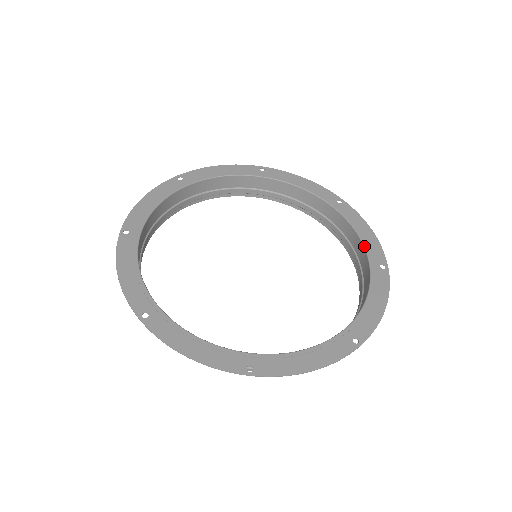
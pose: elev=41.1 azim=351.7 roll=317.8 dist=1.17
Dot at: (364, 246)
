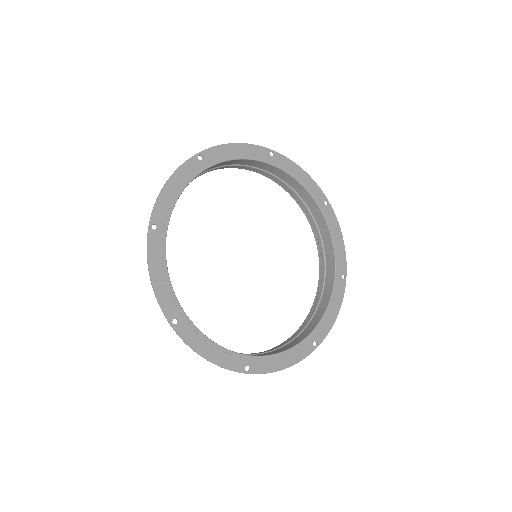
Dot at: (321, 320)
